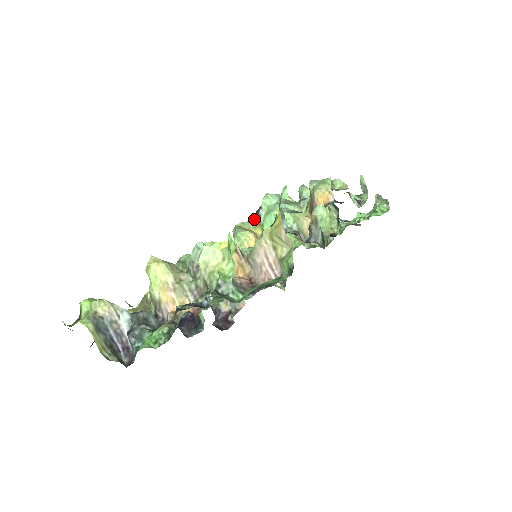
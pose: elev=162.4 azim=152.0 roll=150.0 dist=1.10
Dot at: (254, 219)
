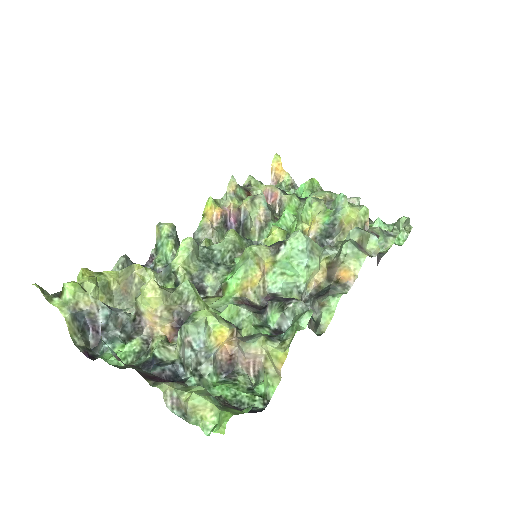
Dot at: (272, 247)
